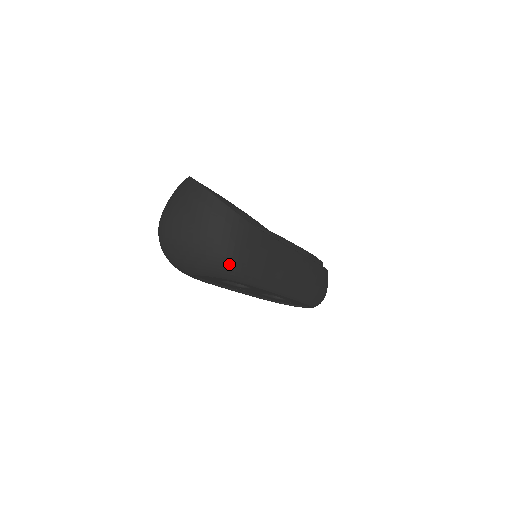
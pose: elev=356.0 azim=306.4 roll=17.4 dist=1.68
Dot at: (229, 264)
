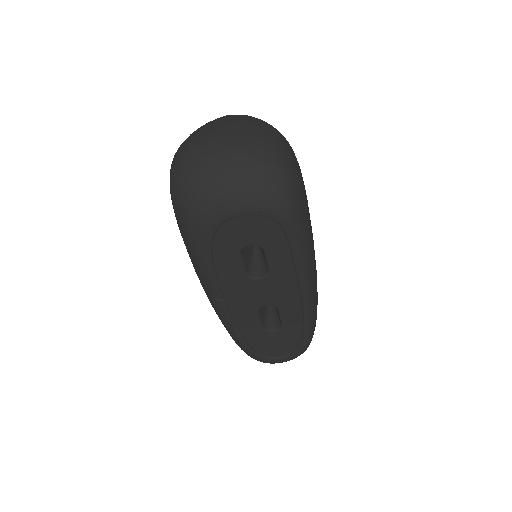
Dot at: (288, 188)
